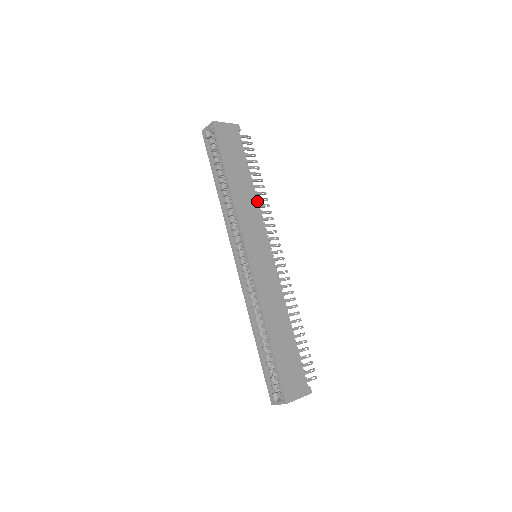
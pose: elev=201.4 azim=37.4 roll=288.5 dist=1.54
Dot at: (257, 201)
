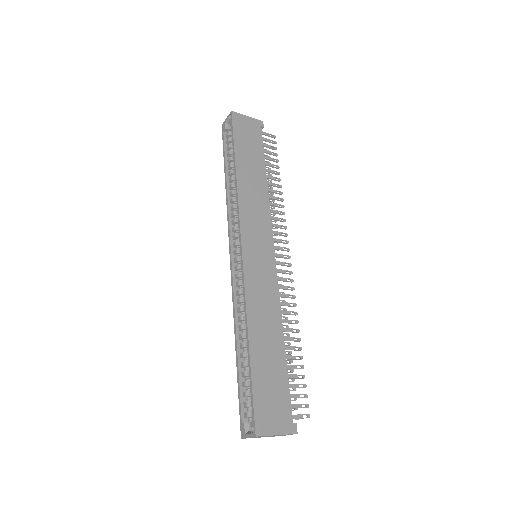
Dot at: (268, 197)
